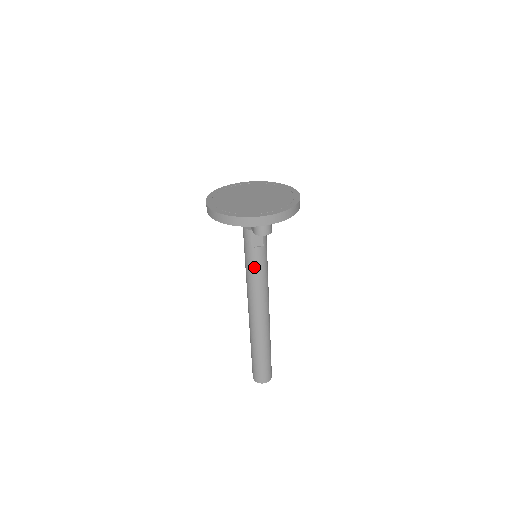
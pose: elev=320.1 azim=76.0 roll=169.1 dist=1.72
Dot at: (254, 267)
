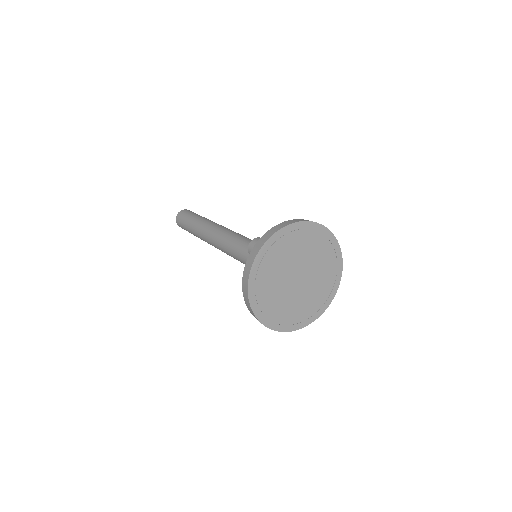
Dot at: occluded
